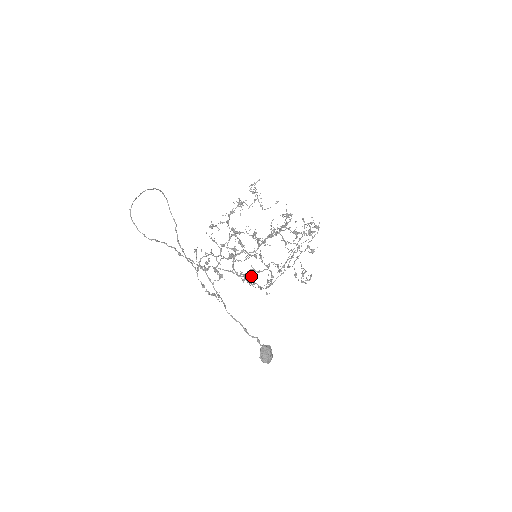
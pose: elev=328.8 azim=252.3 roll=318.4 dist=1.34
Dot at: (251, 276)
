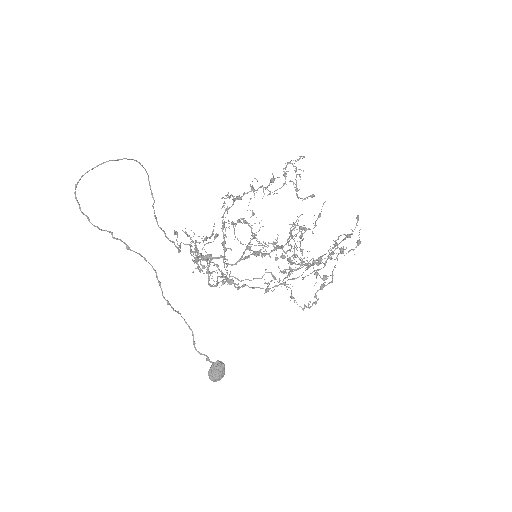
Dot at: occluded
